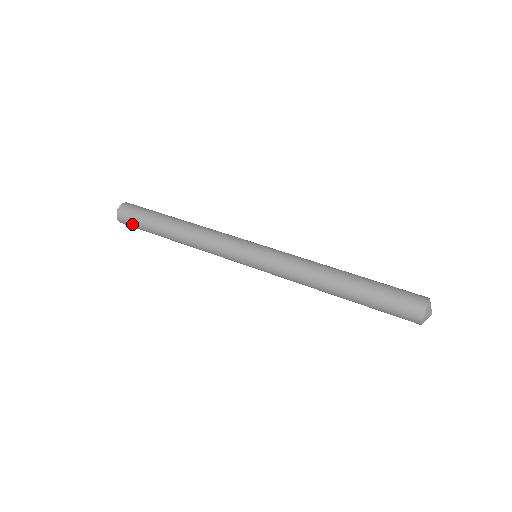
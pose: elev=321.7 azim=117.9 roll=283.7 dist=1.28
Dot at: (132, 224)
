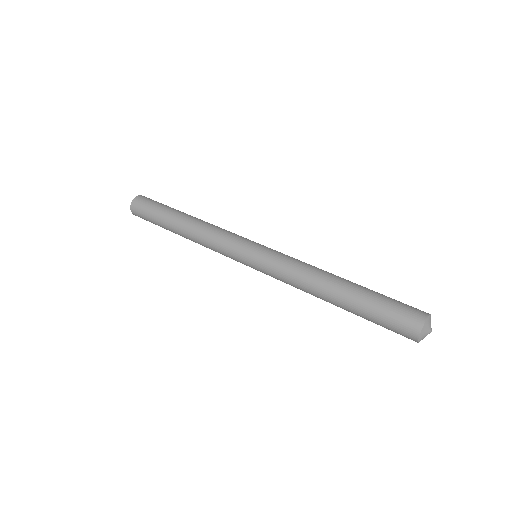
Dot at: occluded
